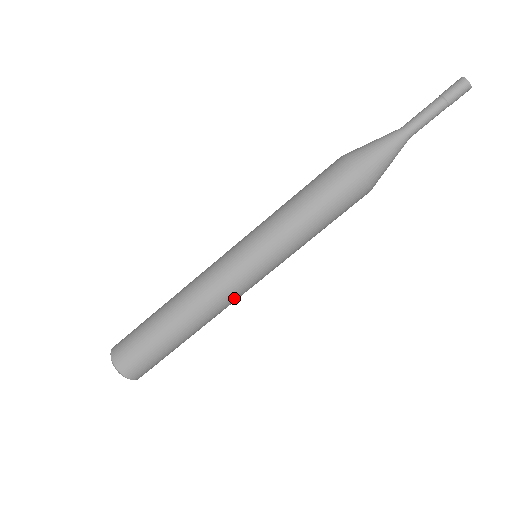
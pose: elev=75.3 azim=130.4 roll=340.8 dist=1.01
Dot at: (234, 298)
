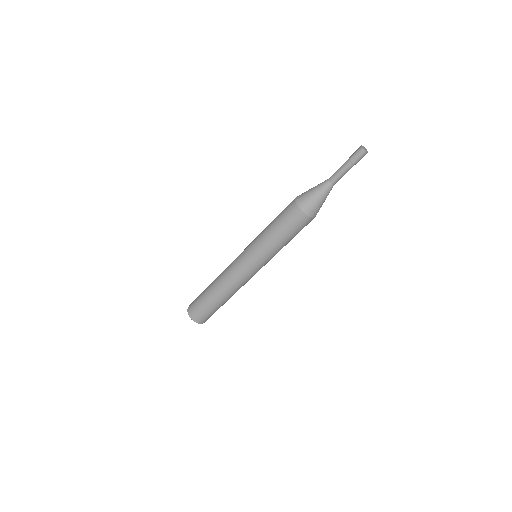
Dot at: (240, 279)
